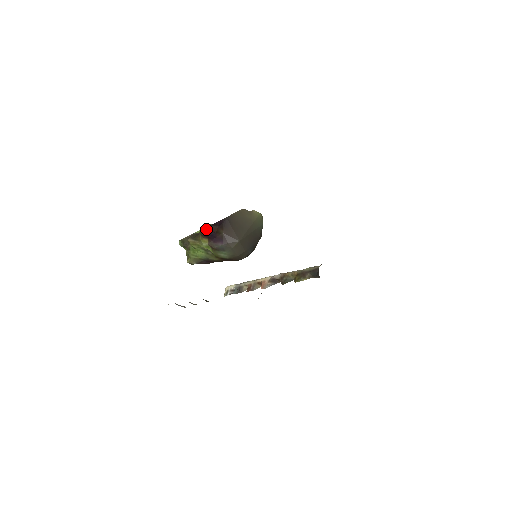
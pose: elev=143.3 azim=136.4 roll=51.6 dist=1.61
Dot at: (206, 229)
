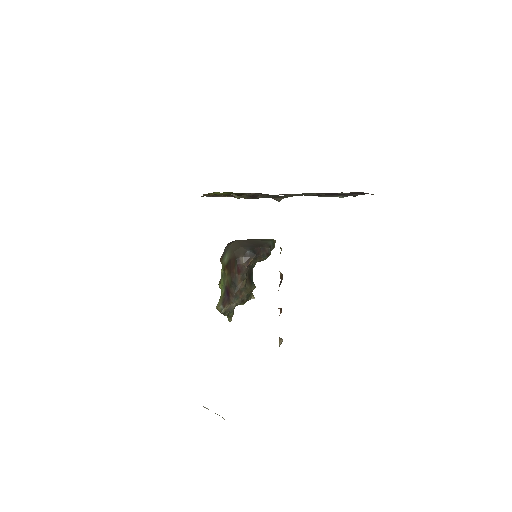
Dot at: occluded
